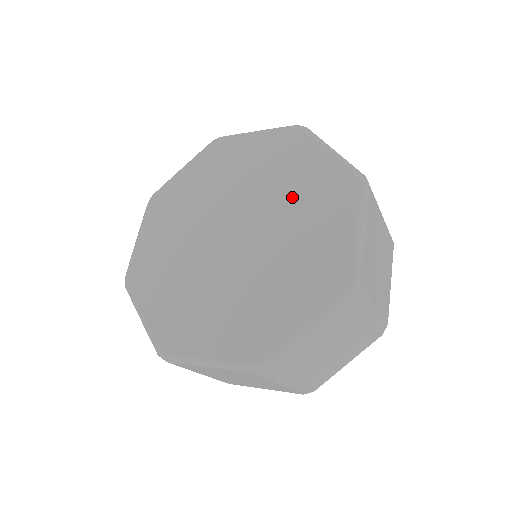
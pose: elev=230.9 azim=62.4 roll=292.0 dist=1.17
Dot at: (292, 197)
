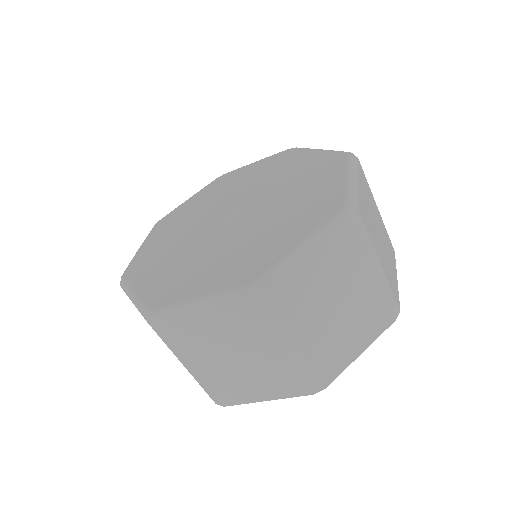
Dot at: (288, 178)
